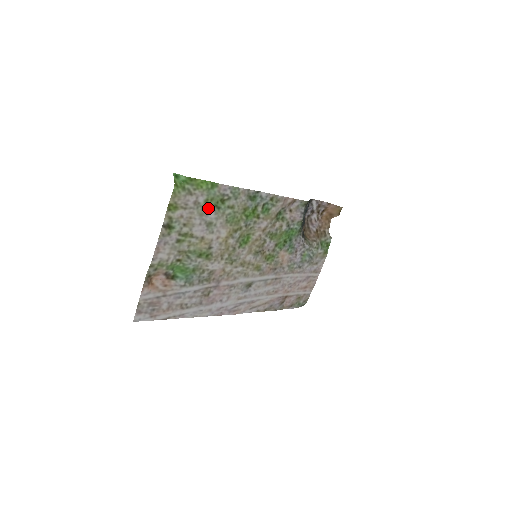
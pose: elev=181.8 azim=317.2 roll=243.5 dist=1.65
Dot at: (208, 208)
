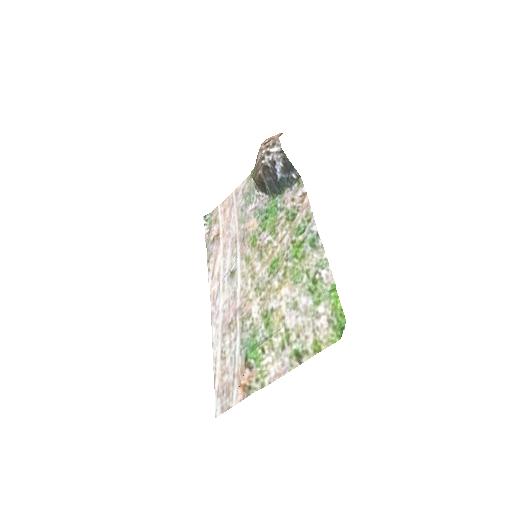
Dot at: (311, 302)
